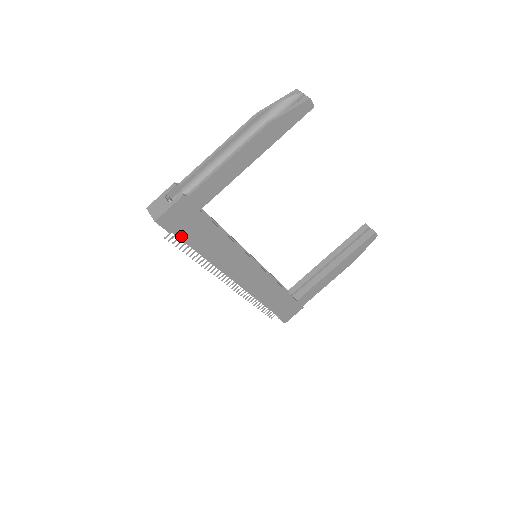
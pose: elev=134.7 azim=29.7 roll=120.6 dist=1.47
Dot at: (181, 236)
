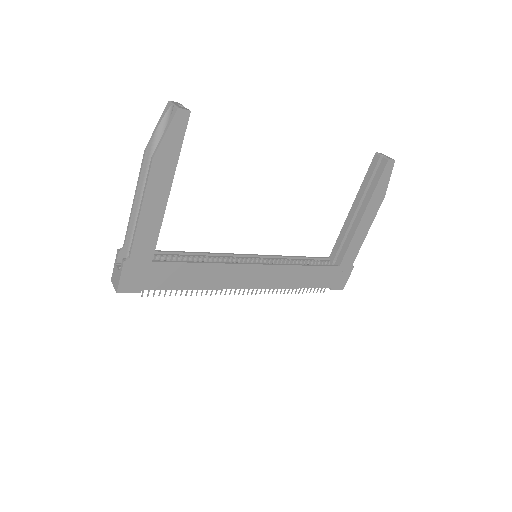
Dot at: (154, 288)
